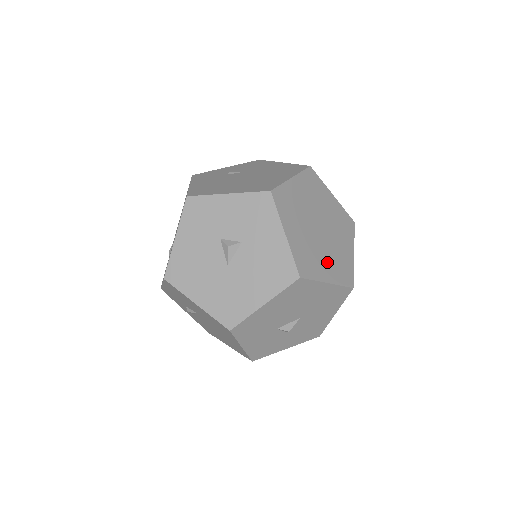
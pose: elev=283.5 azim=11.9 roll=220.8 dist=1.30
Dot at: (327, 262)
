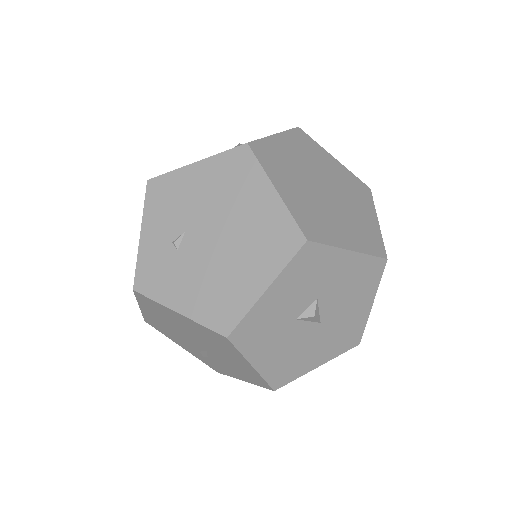
Dot at: (358, 207)
